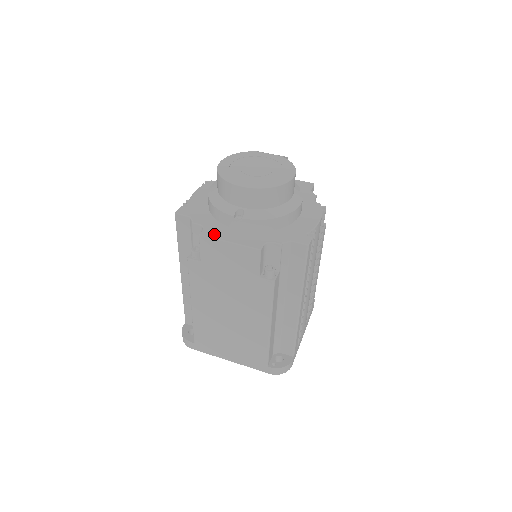
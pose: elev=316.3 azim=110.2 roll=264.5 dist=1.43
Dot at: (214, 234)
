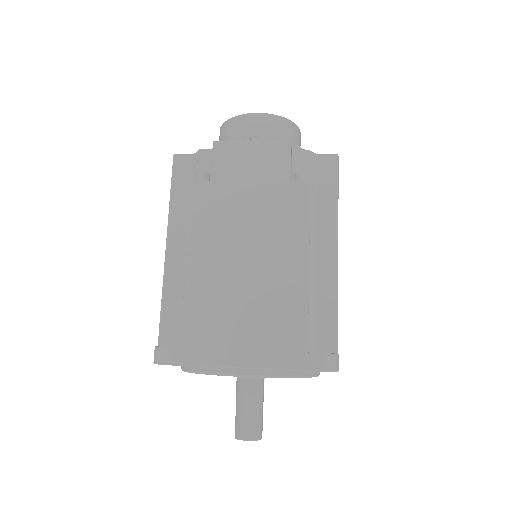
Dot at: (230, 143)
